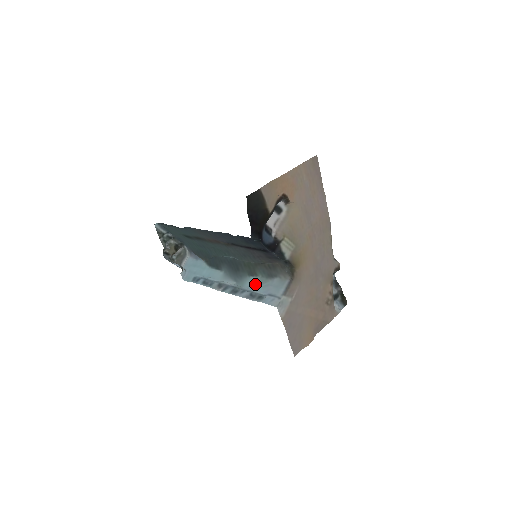
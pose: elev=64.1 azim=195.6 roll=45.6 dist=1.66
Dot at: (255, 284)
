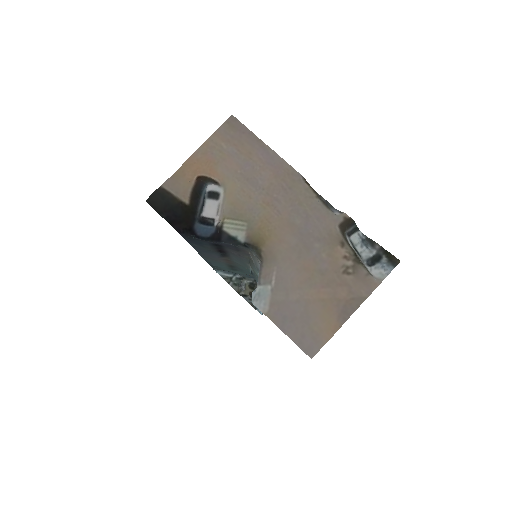
Dot at: occluded
